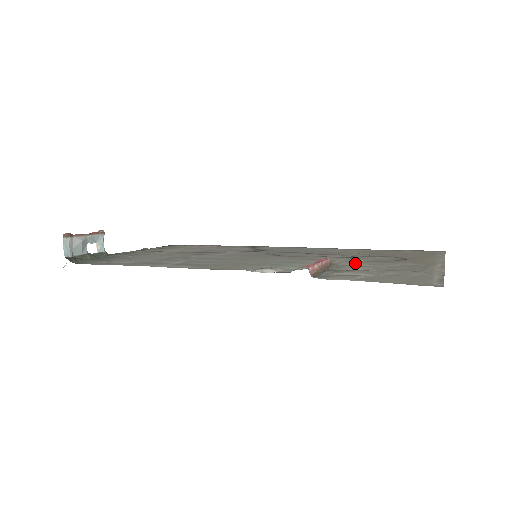
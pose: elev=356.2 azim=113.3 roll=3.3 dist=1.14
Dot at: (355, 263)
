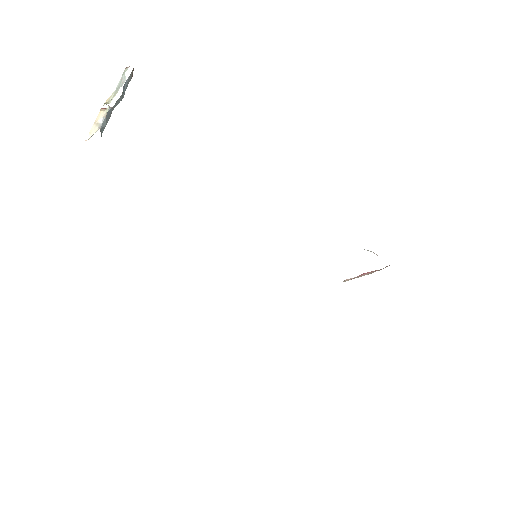
Dot at: occluded
